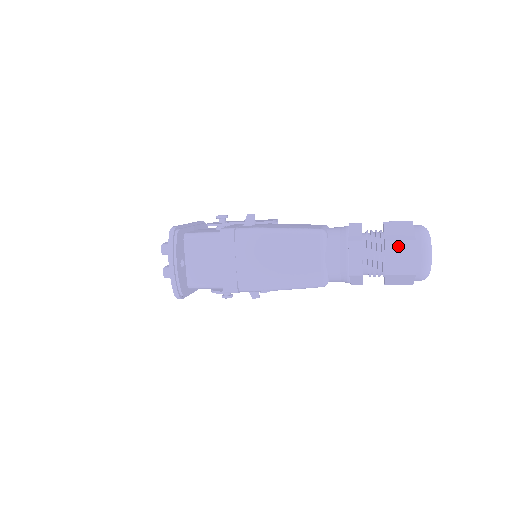
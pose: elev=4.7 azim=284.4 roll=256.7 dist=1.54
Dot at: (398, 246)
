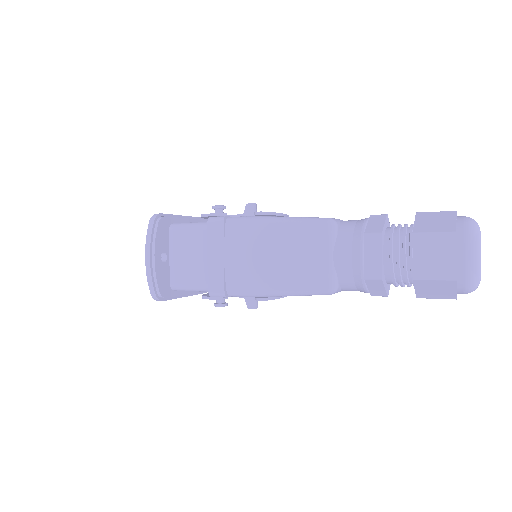
Dot at: (431, 240)
